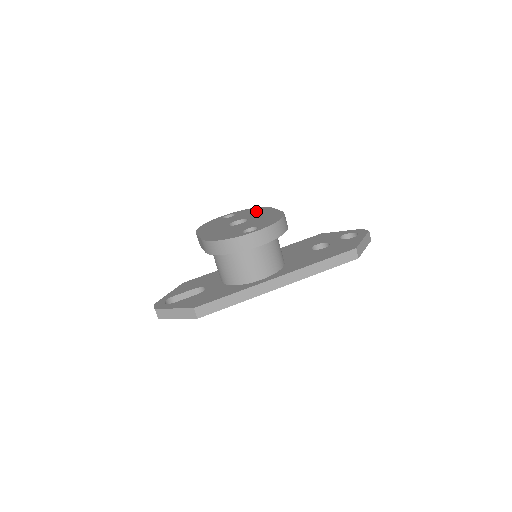
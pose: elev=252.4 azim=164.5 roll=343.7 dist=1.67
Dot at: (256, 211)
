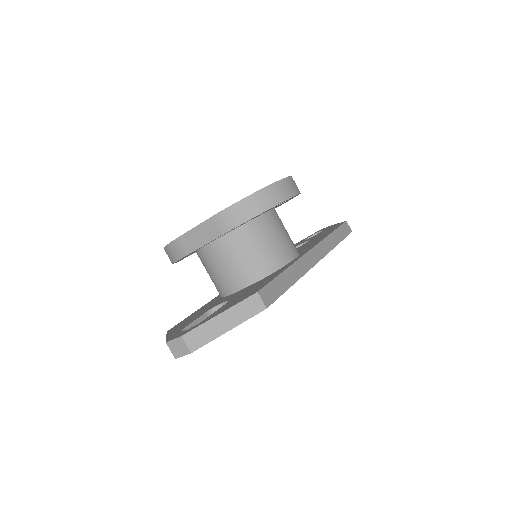
Dot at: occluded
